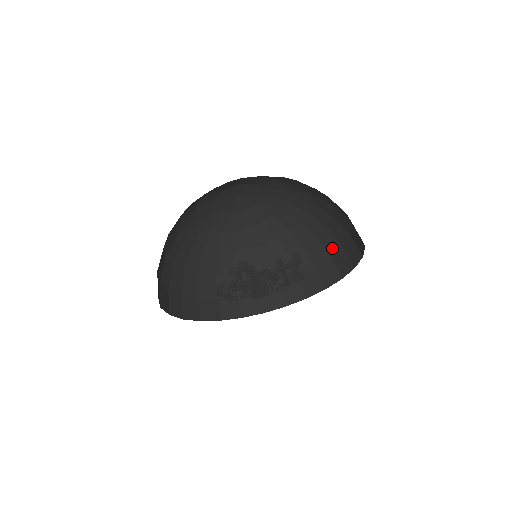
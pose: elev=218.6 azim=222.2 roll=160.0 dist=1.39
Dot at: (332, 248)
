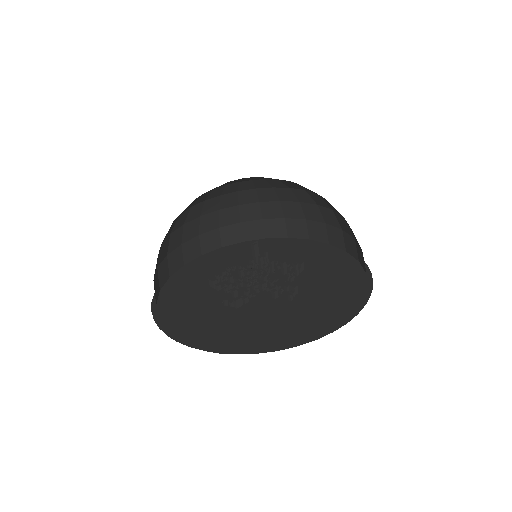
Dot at: (344, 228)
